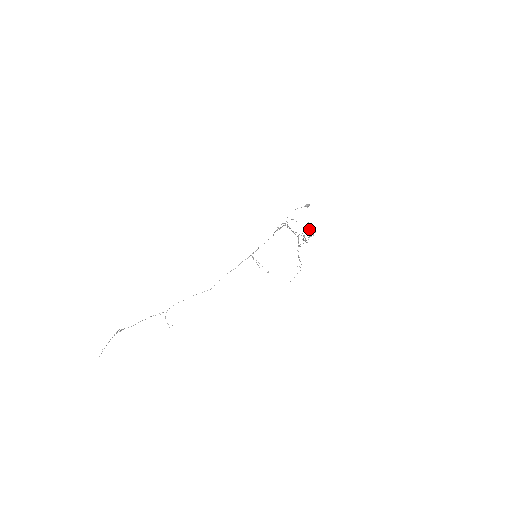
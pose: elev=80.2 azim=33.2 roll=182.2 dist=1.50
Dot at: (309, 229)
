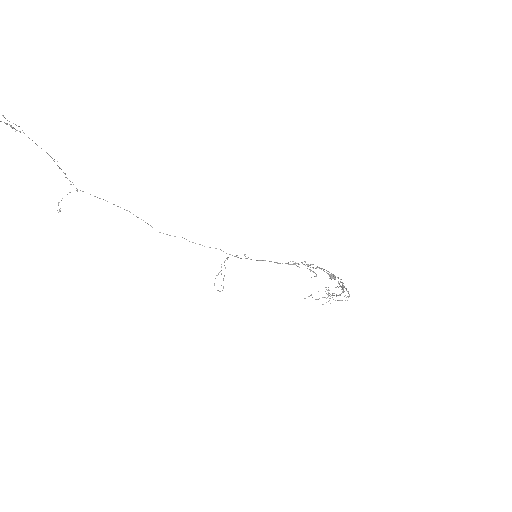
Dot at: occluded
